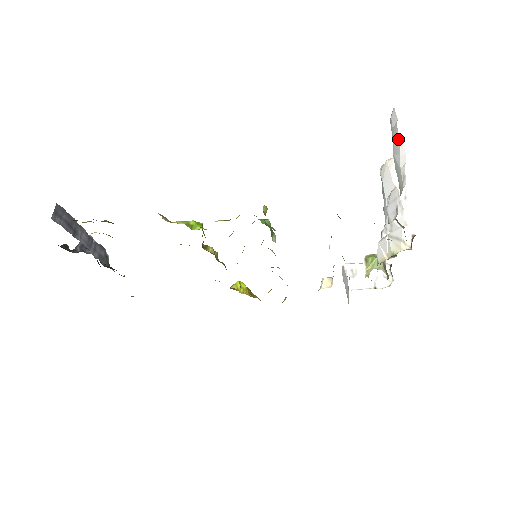
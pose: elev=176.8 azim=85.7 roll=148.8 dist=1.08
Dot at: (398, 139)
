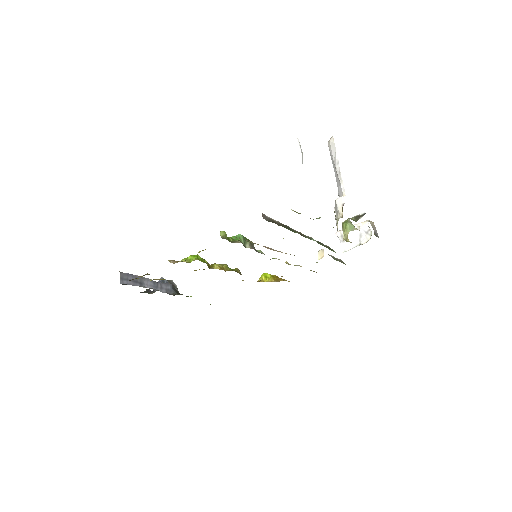
Dot at: (298, 141)
